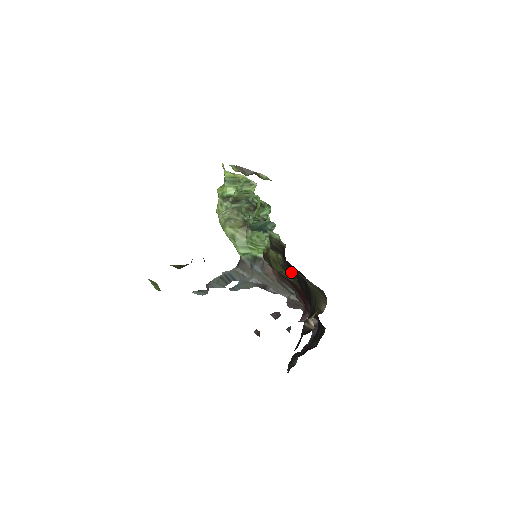
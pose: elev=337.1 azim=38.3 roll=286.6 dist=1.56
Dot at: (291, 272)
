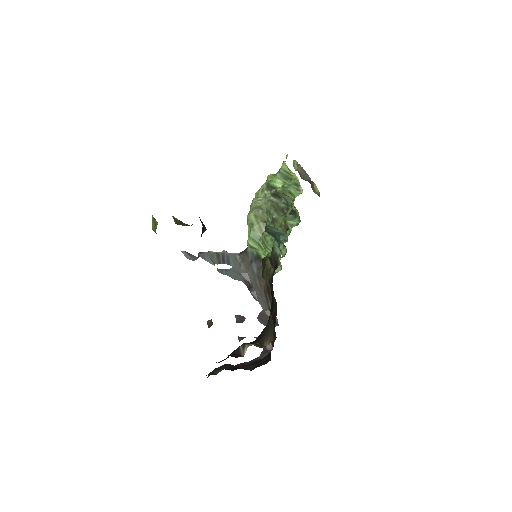
Dot at: (272, 291)
